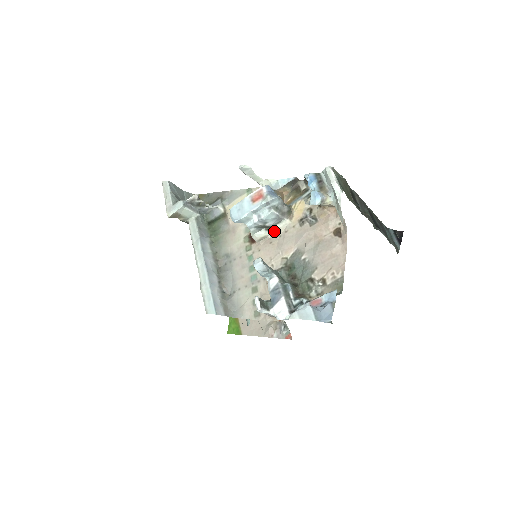
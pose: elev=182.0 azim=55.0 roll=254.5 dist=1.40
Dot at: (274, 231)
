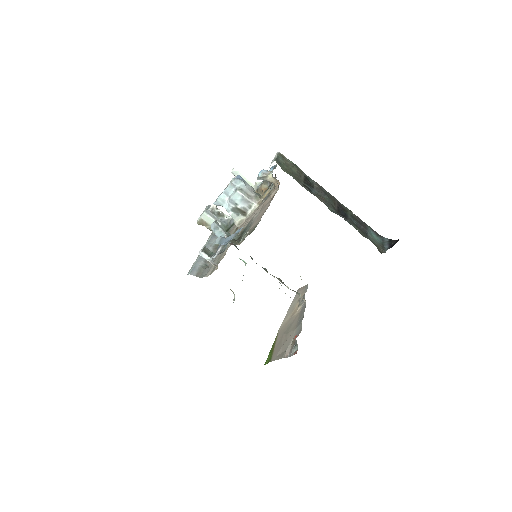
Dot at: (248, 215)
